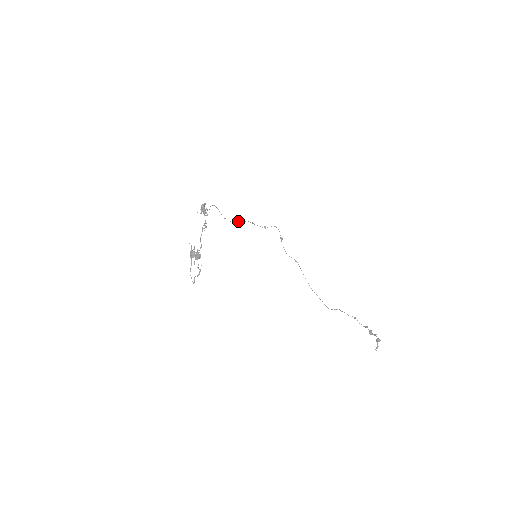
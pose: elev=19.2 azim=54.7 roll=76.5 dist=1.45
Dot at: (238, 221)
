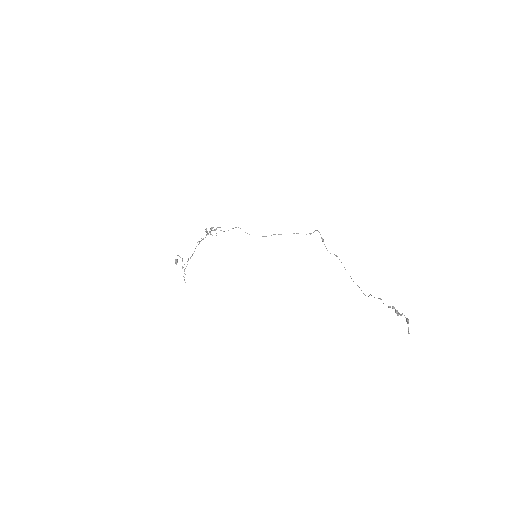
Dot at: occluded
